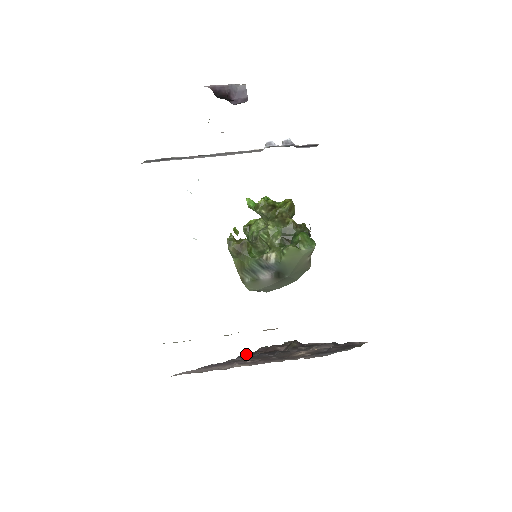
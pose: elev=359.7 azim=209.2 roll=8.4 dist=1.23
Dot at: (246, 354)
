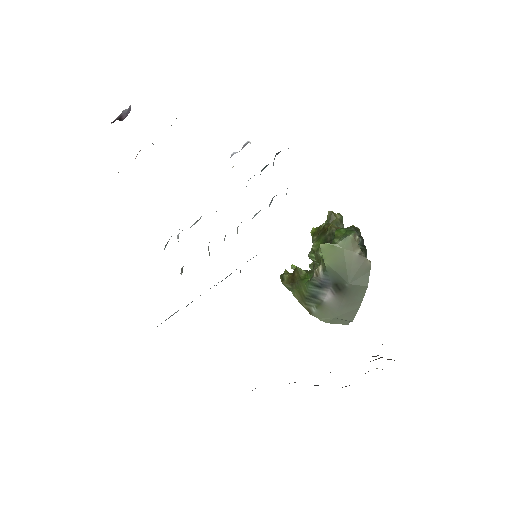
Dot at: (315, 385)
